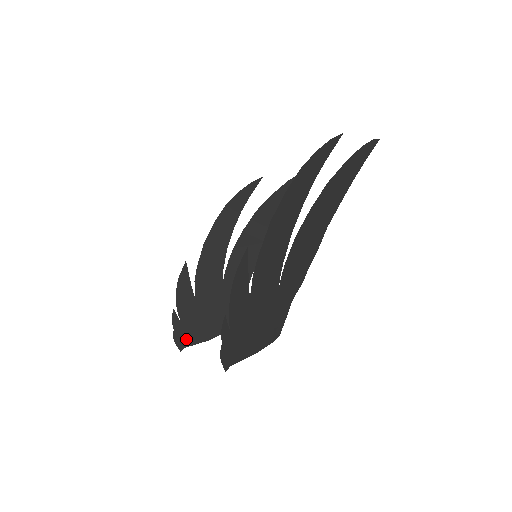
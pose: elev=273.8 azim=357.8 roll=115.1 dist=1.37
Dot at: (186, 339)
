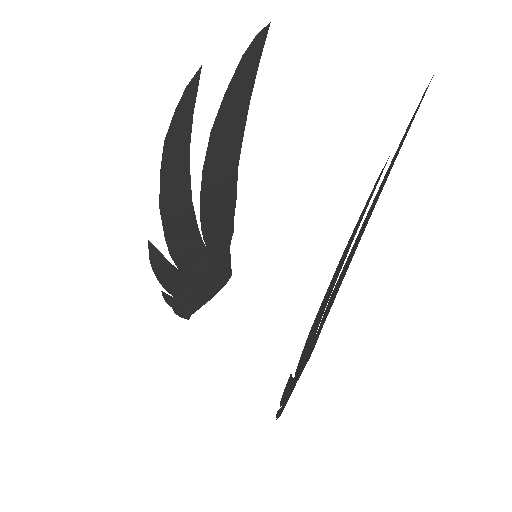
Dot at: (189, 308)
